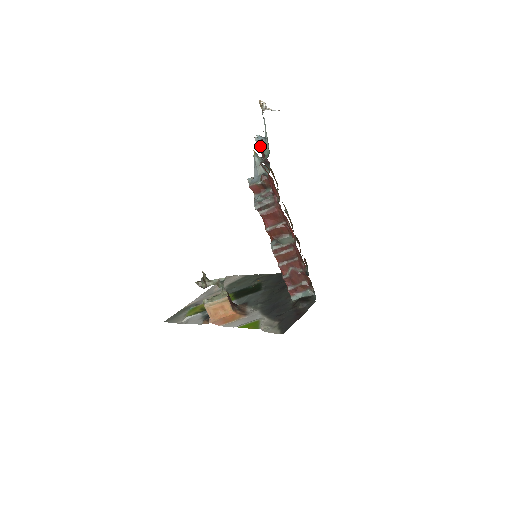
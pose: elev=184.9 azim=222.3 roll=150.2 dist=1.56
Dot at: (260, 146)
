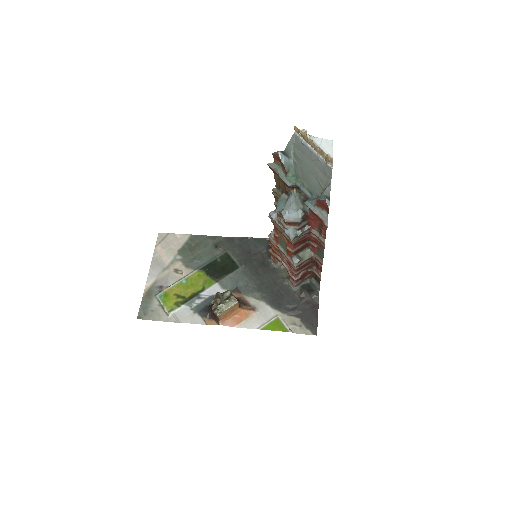
Dot at: (285, 168)
